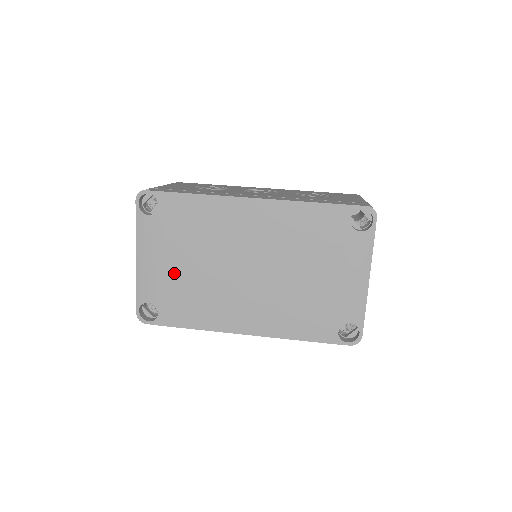
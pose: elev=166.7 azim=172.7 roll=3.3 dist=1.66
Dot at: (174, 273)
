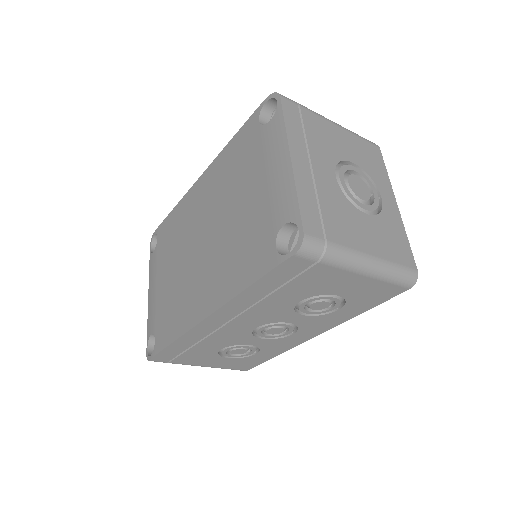
Dot at: (163, 290)
